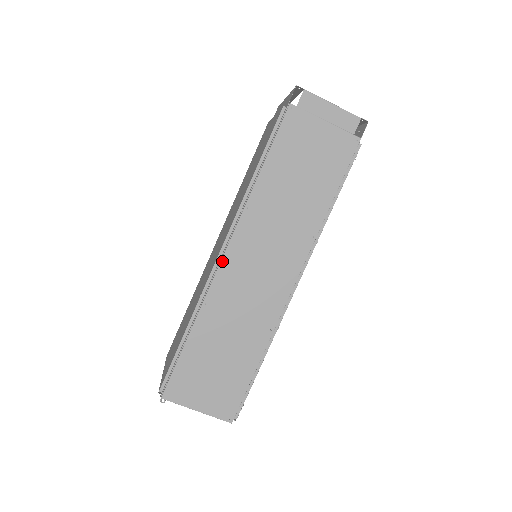
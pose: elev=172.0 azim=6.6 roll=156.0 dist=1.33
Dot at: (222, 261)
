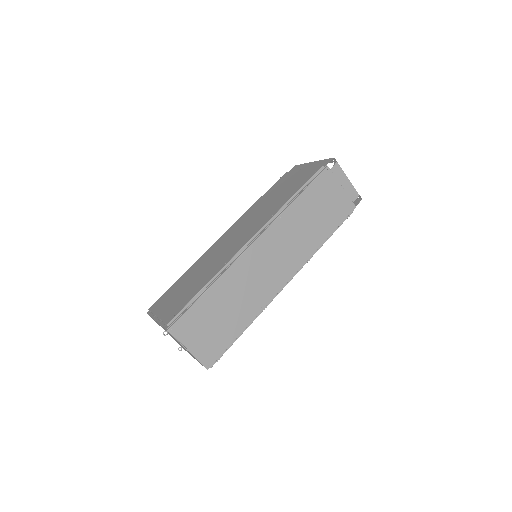
Dot at: (251, 245)
